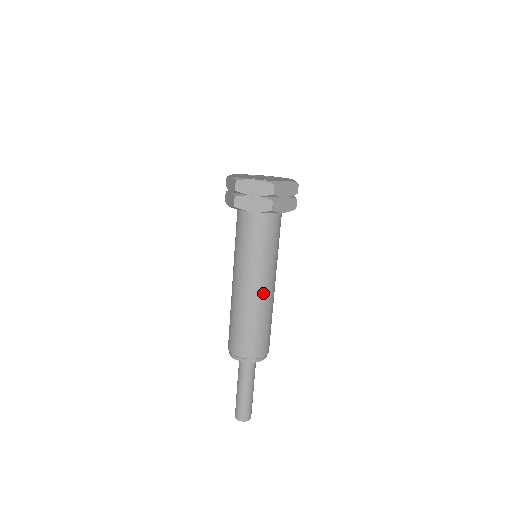
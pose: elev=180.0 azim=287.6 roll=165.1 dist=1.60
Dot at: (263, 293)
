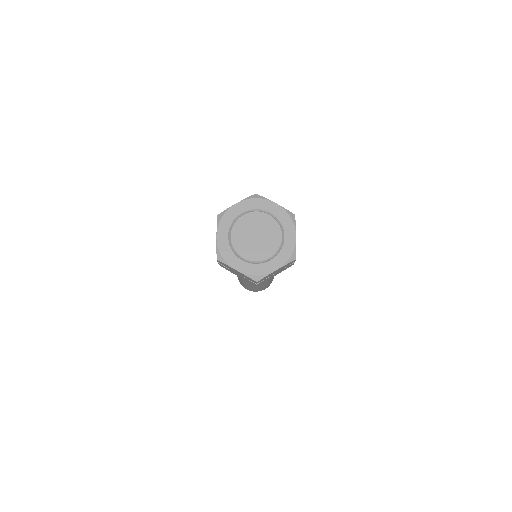
Dot at: occluded
